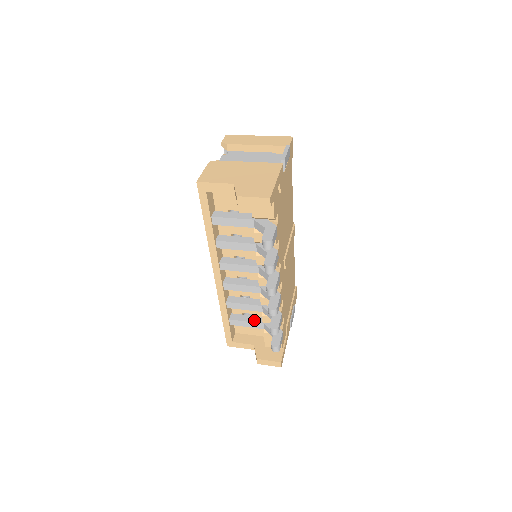
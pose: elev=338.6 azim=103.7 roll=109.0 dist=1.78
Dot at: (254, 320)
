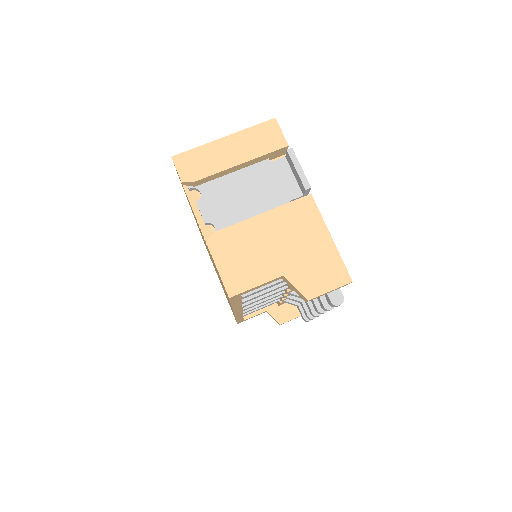
Dot at: occluded
